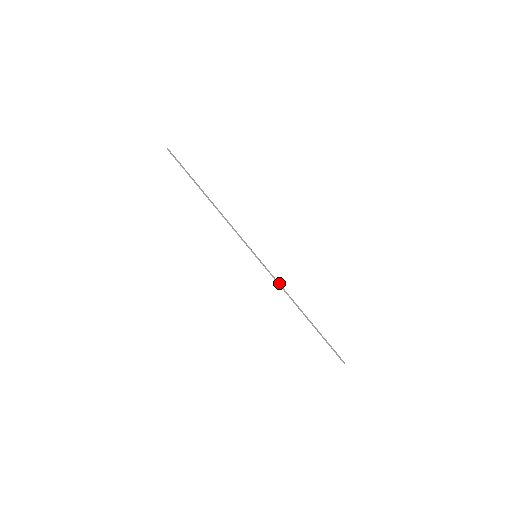
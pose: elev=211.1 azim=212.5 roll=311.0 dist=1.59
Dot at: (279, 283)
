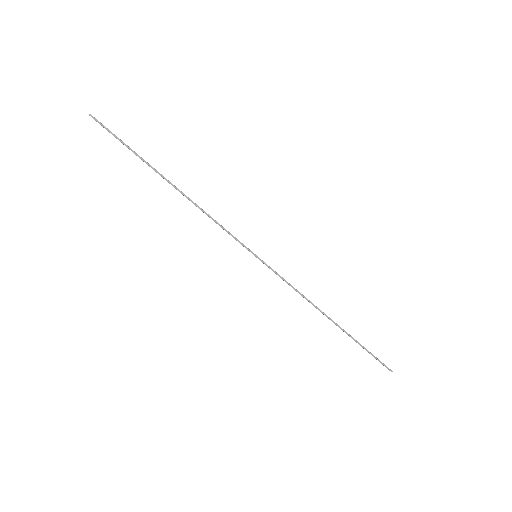
Dot at: occluded
